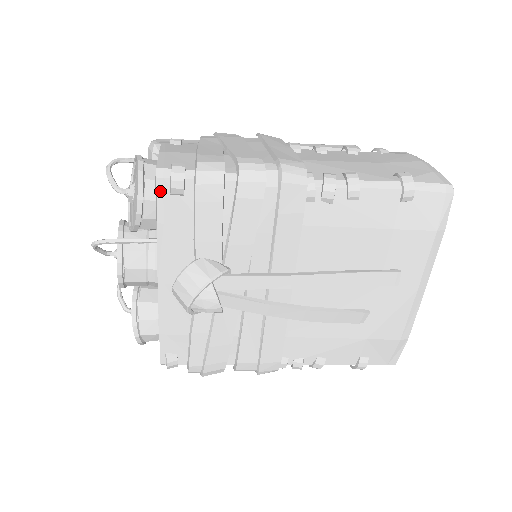
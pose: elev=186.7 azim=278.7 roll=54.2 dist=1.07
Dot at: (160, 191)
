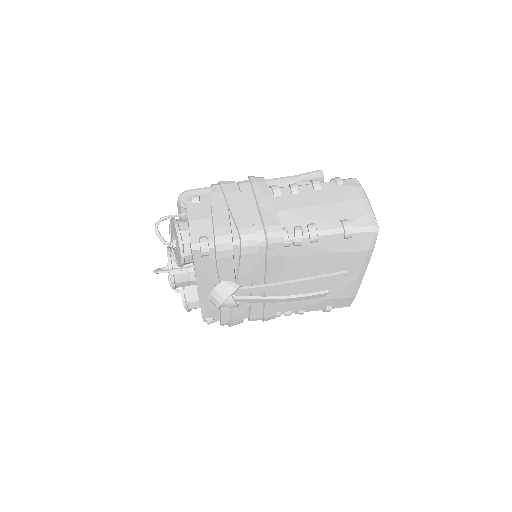
Dot at: (195, 255)
